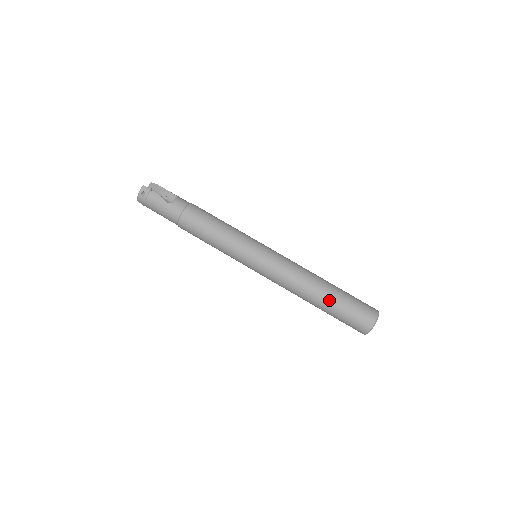
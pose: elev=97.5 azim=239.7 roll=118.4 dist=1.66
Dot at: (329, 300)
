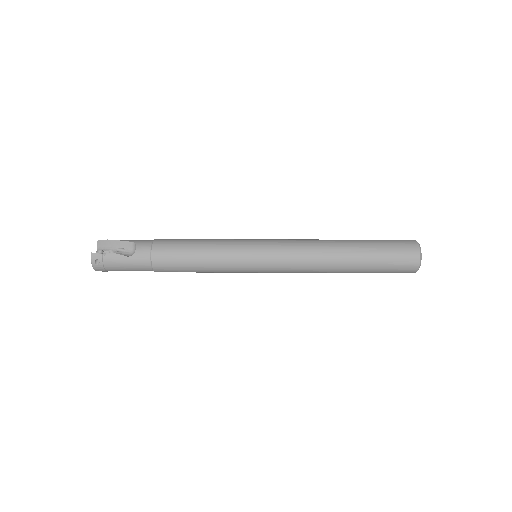
Dot at: (360, 261)
